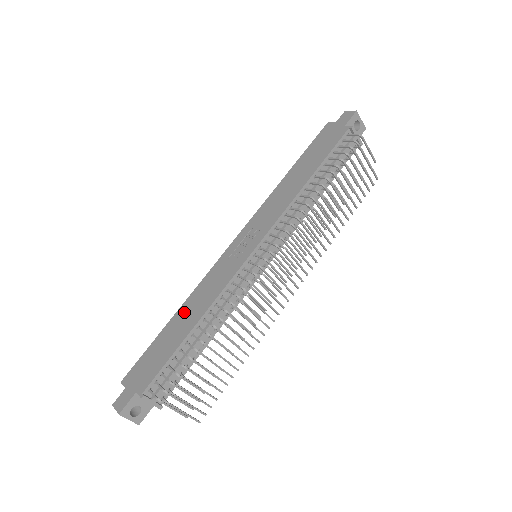
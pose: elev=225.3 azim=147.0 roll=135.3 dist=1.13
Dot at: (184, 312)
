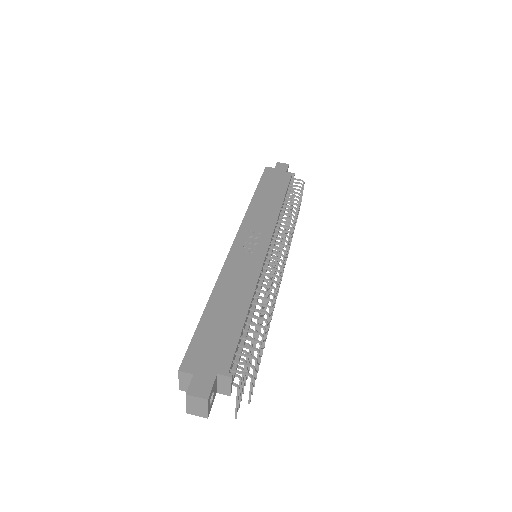
Dot at: (222, 297)
